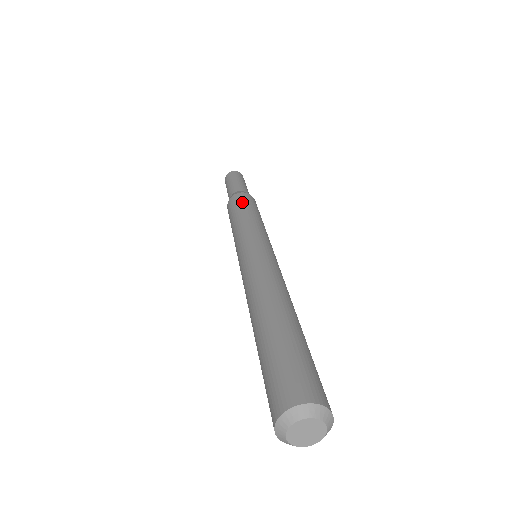
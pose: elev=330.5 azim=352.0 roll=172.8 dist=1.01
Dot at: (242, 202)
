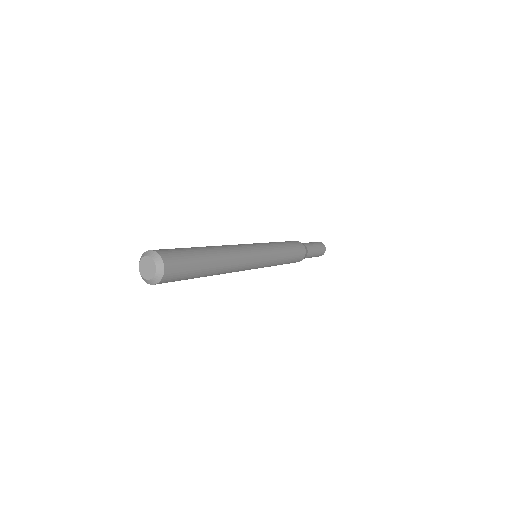
Dot at: (291, 242)
